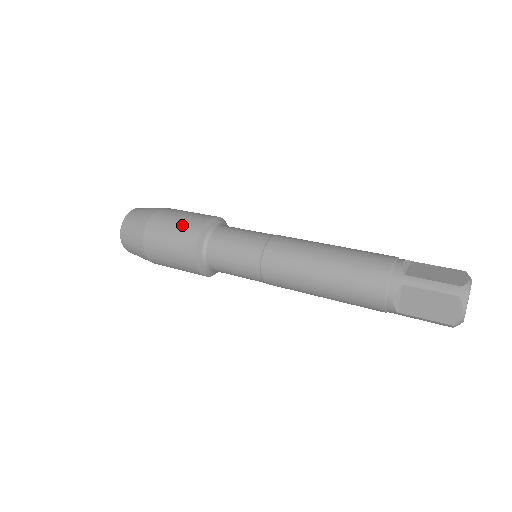
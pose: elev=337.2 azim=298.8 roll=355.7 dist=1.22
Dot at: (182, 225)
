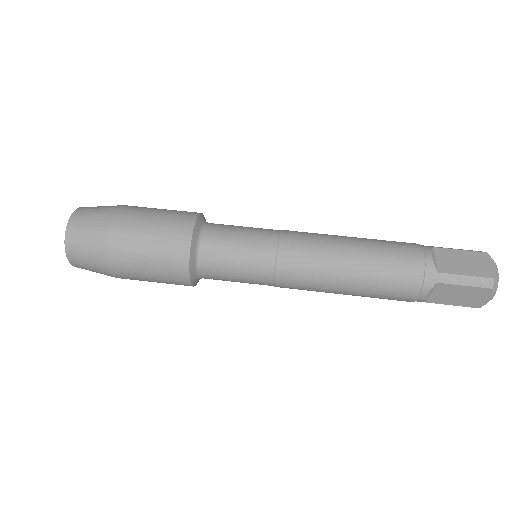
Dot at: (161, 240)
